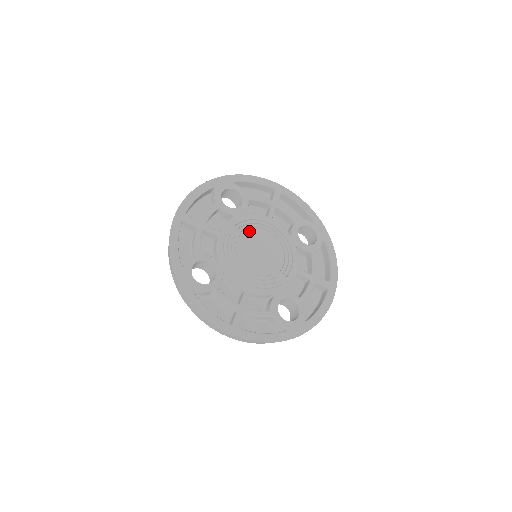
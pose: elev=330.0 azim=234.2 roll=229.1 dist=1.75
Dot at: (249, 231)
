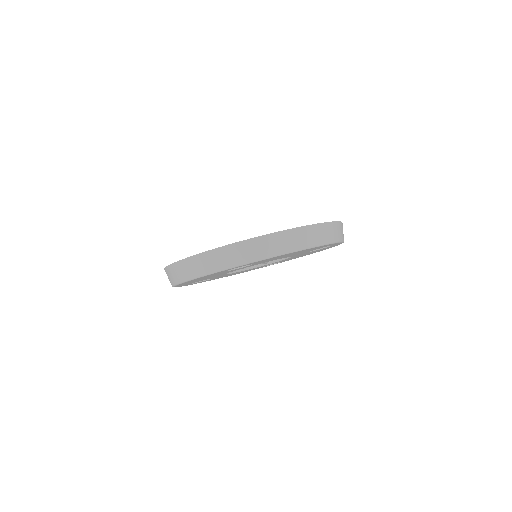
Dot at: occluded
